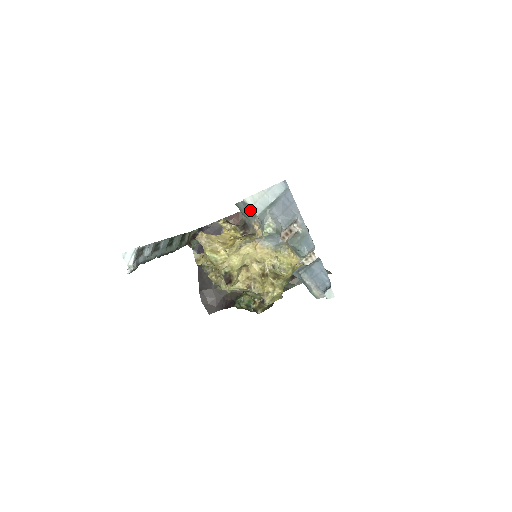
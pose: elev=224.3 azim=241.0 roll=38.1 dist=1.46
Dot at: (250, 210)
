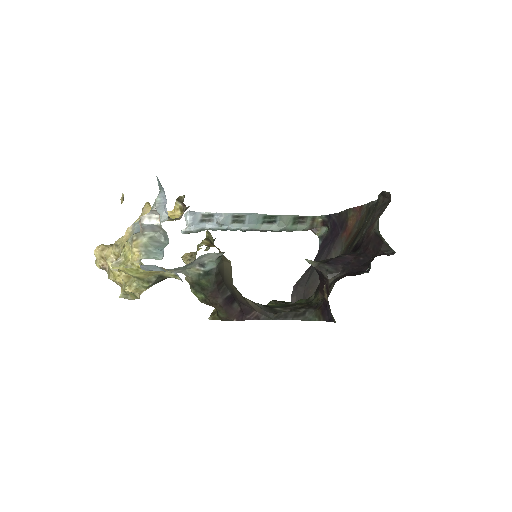
Dot at: occluded
